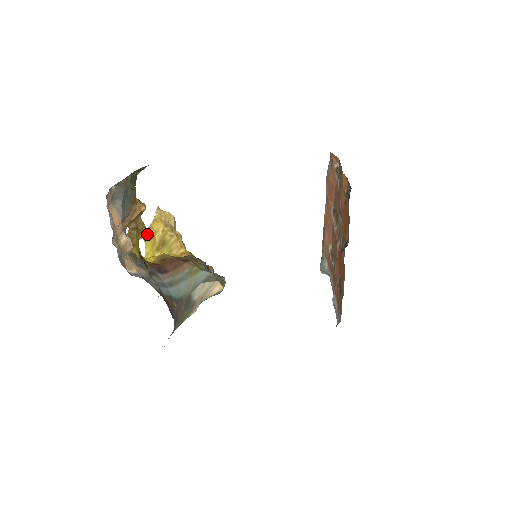
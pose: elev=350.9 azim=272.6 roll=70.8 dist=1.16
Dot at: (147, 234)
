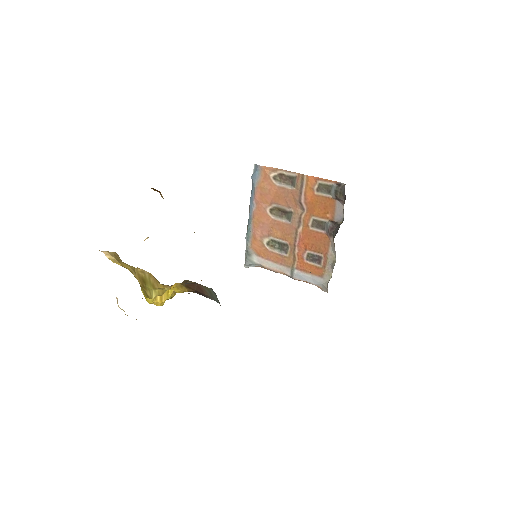
Dot at: occluded
